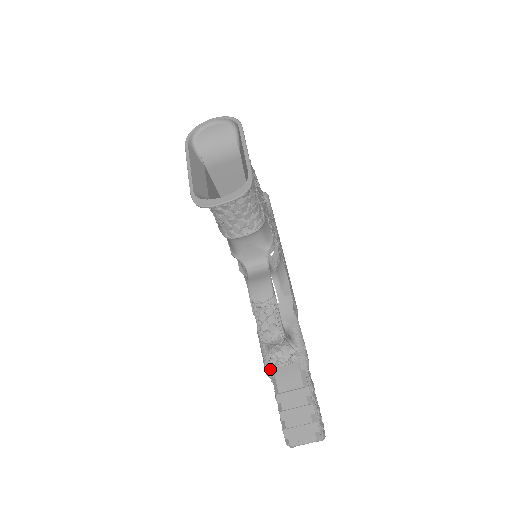
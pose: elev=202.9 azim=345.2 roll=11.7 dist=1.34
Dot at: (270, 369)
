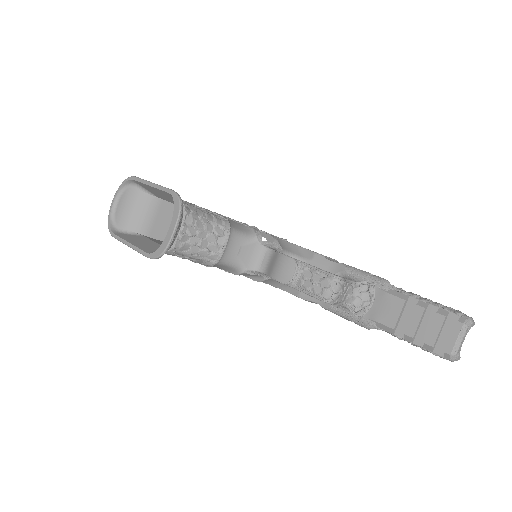
Dot at: (366, 321)
